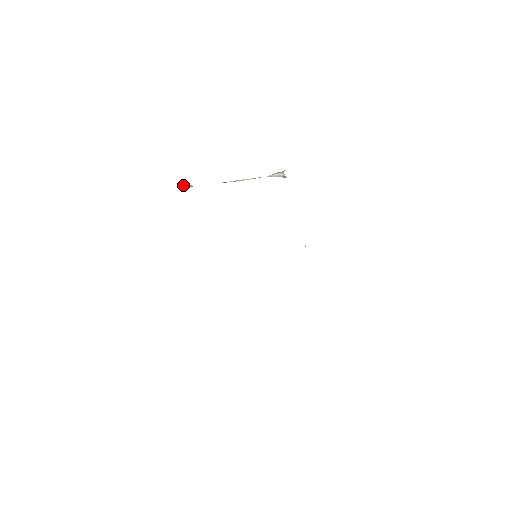
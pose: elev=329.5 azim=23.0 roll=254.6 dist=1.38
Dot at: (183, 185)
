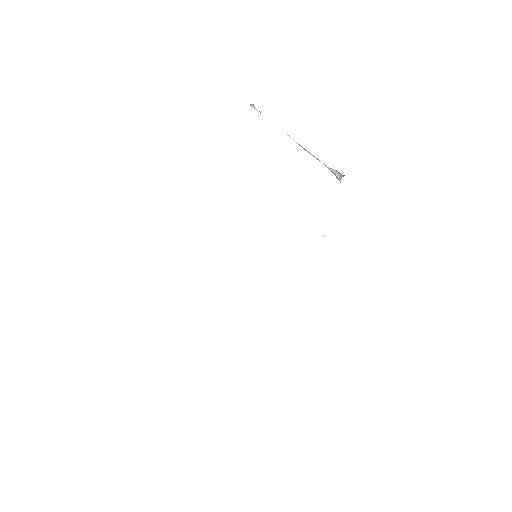
Dot at: (253, 107)
